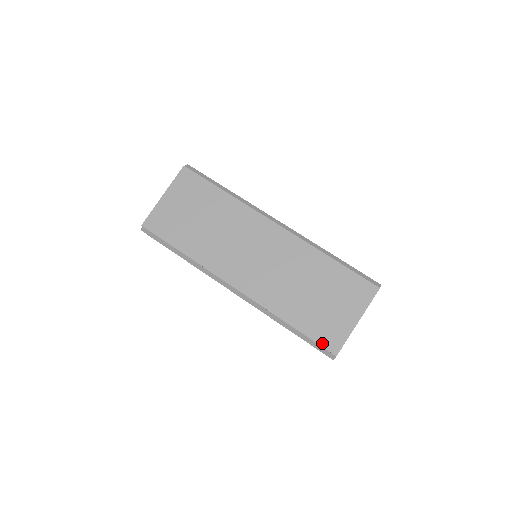
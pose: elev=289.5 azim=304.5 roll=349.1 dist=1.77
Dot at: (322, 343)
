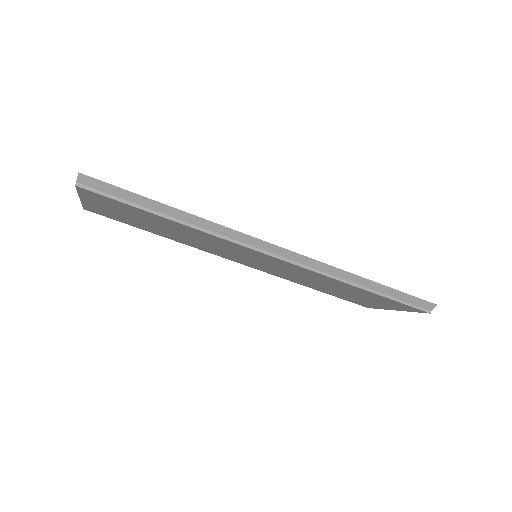
Dot at: (352, 302)
